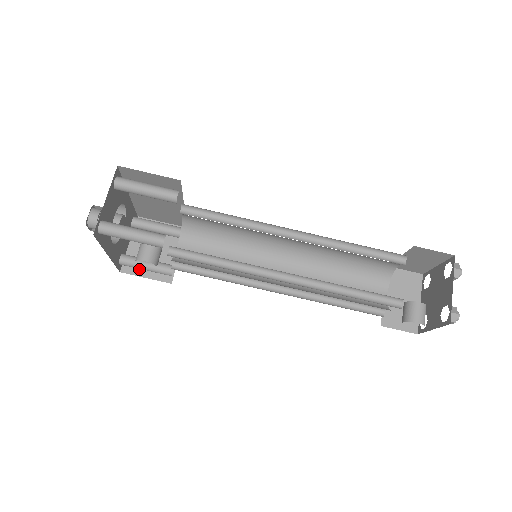
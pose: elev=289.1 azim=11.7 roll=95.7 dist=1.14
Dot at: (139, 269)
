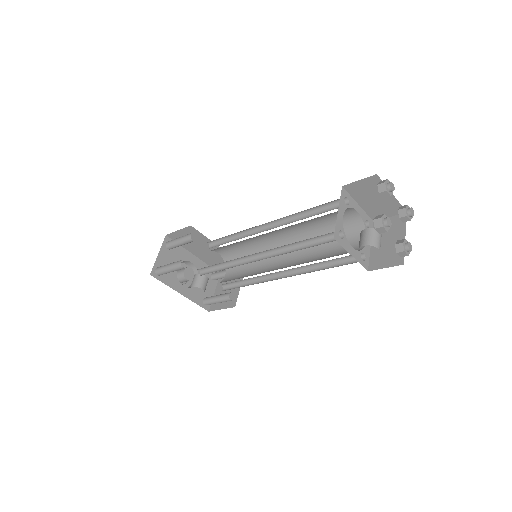
Dot at: (218, 305)
